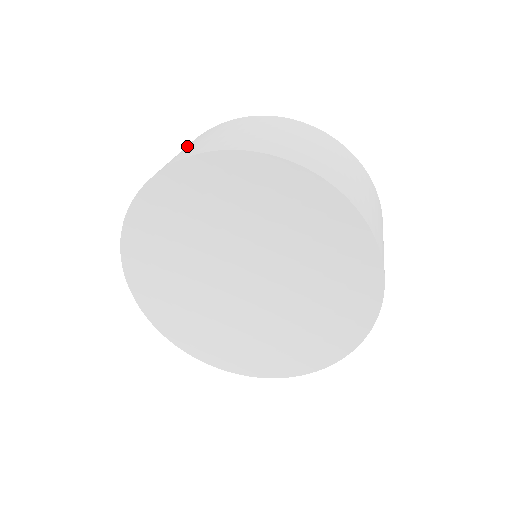
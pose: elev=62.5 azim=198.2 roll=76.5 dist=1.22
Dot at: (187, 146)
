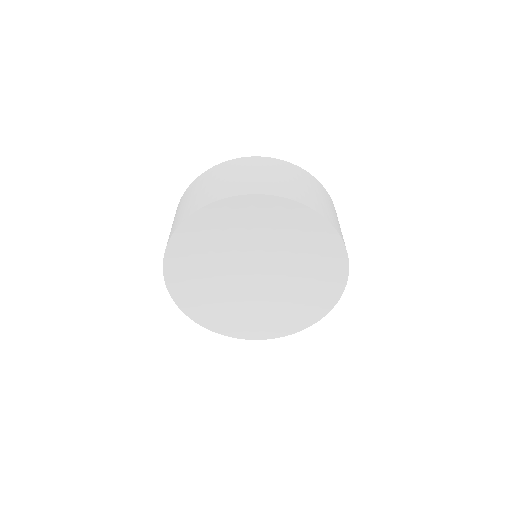
Dot at: occluded
